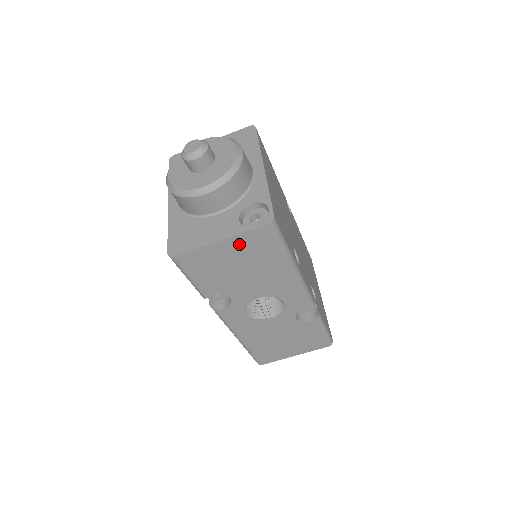
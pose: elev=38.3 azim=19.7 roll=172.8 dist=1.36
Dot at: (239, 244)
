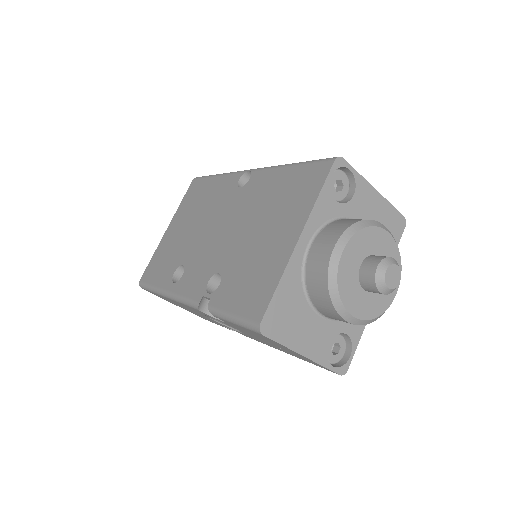
Dot at: (305, 358)
